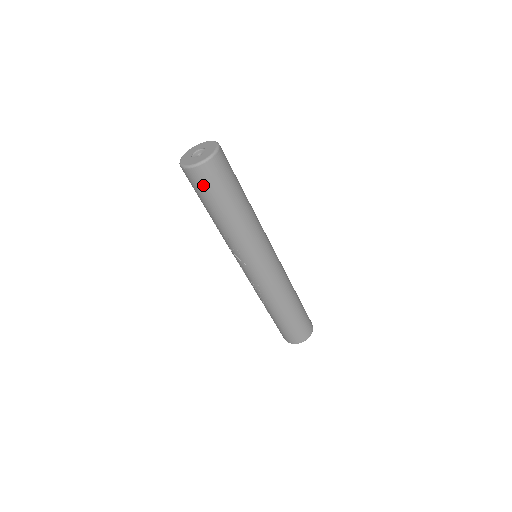
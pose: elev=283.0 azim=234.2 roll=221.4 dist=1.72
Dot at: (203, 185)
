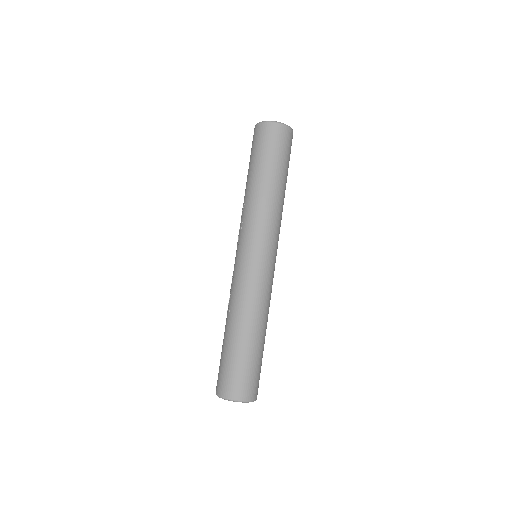
Dot at: (256, 142)
